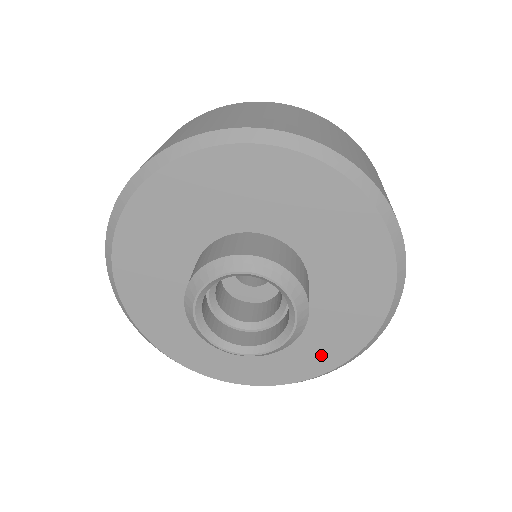
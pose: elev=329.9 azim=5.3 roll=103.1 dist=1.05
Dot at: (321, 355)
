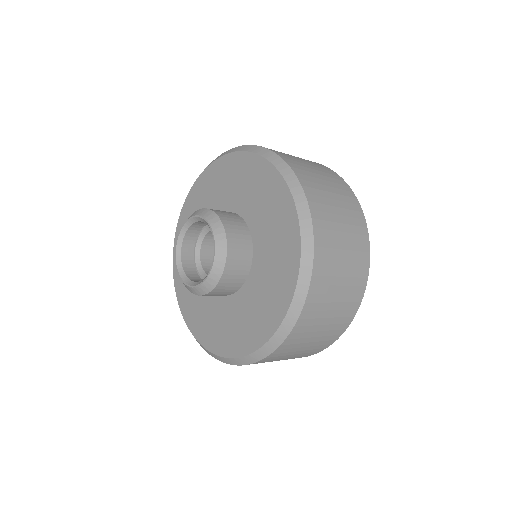
Dot at: (283, 274)
